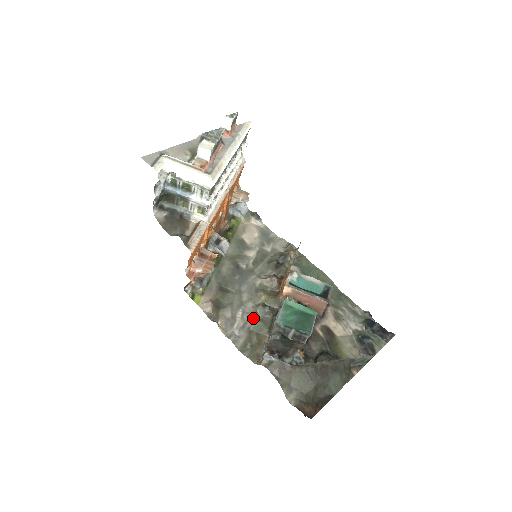
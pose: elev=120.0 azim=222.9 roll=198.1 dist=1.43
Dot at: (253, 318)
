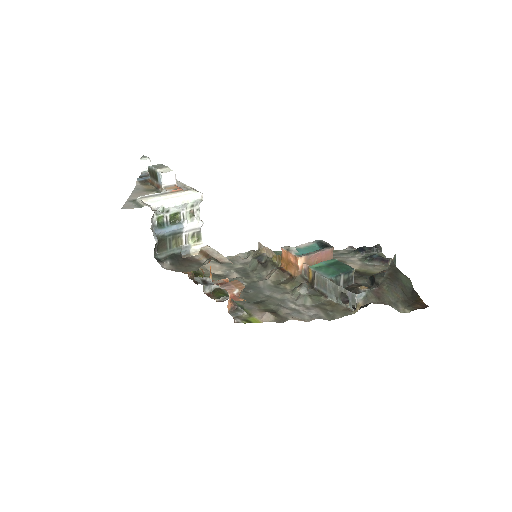
Dot at: (305, 298)
